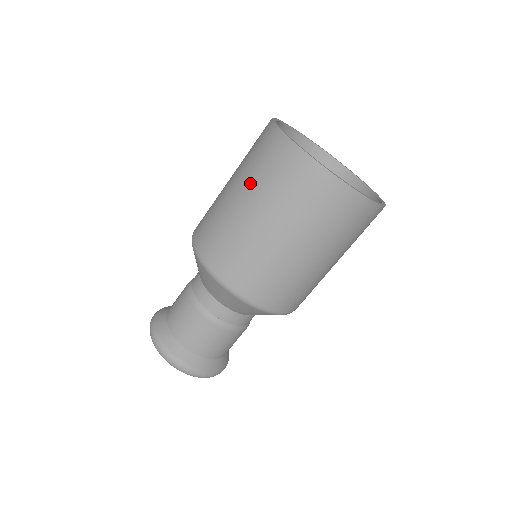
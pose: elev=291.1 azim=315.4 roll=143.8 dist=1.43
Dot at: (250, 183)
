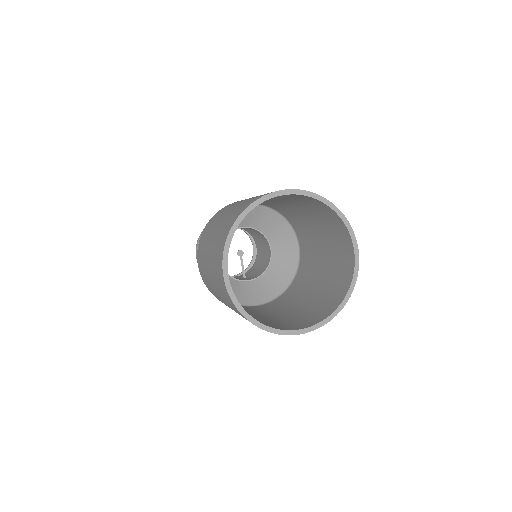
Dot at: (213, 244)
